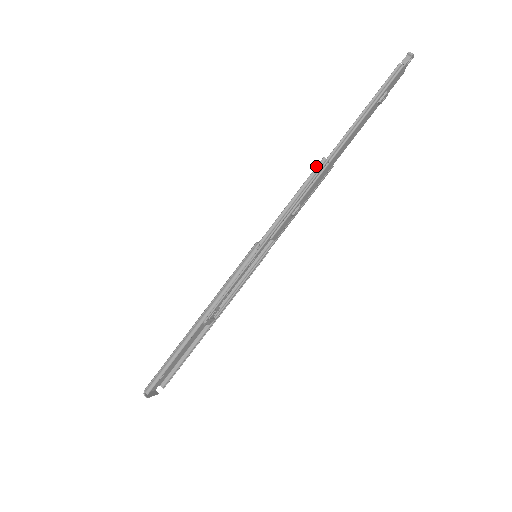
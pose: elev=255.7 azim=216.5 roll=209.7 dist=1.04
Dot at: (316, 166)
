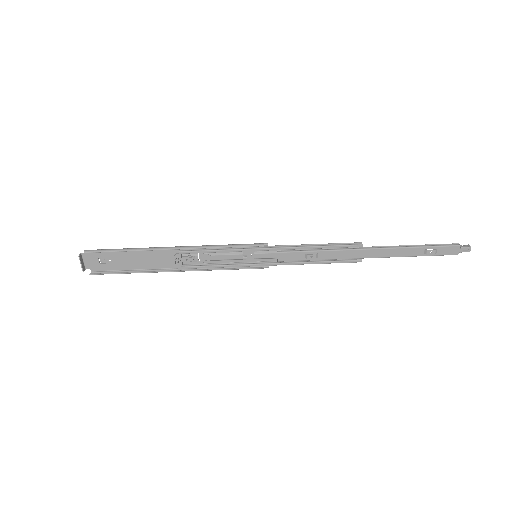
Dot at: occluded
